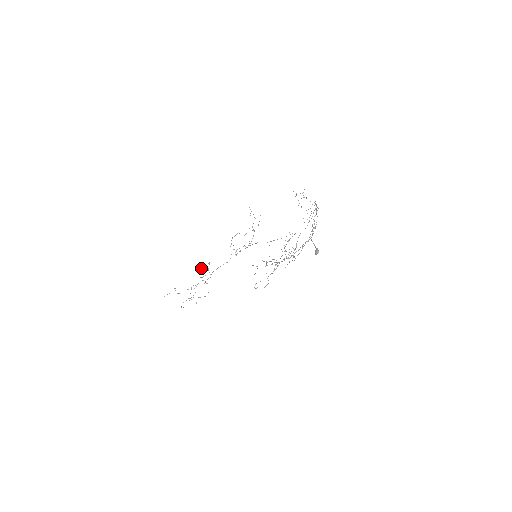
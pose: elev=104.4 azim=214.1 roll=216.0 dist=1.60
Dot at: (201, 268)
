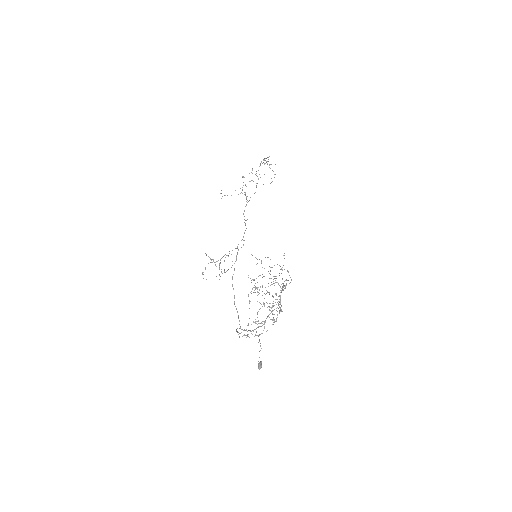
Dot at: occluded
